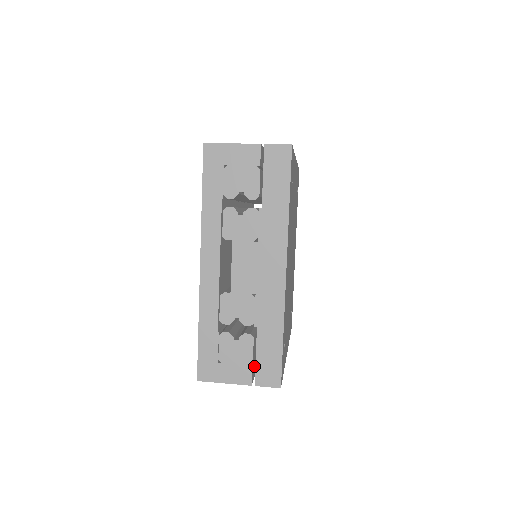
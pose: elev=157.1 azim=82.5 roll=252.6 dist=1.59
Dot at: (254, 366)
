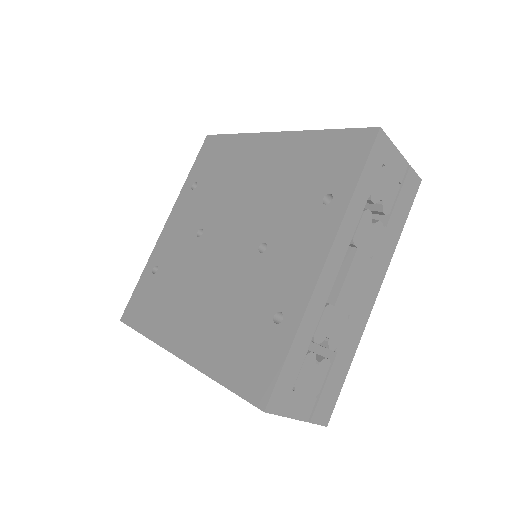
Dot at: occluded
